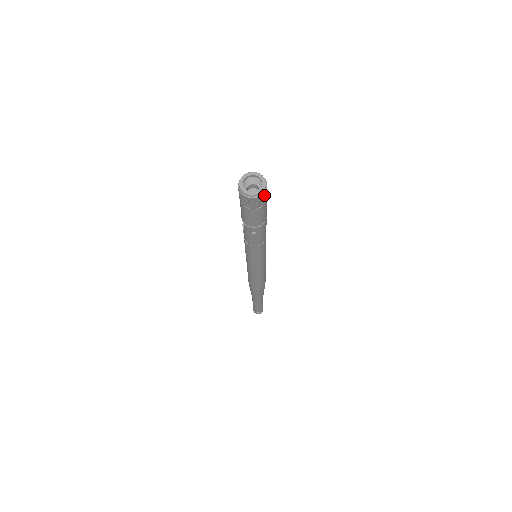
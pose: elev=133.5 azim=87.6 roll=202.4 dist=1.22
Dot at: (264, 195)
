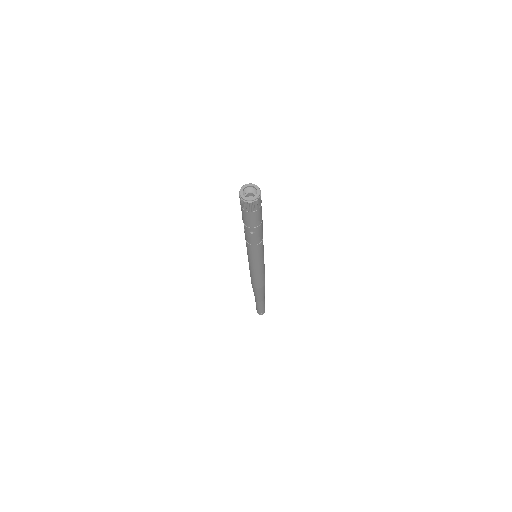
Dot at: (258, 201)
